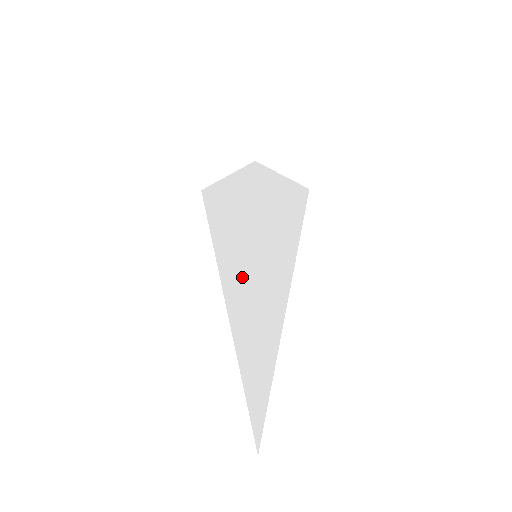
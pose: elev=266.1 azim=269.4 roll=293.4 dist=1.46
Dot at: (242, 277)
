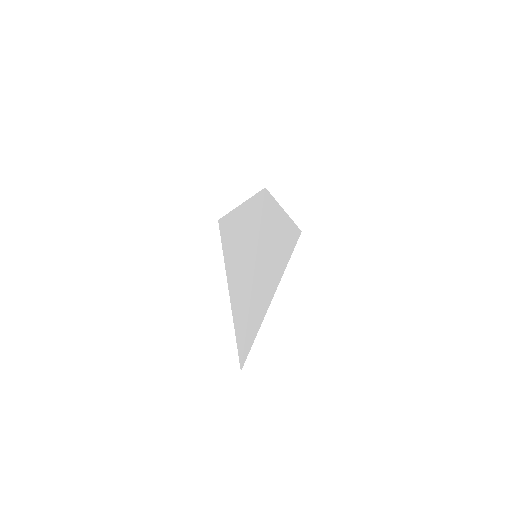
Dot at: (245, 252)
